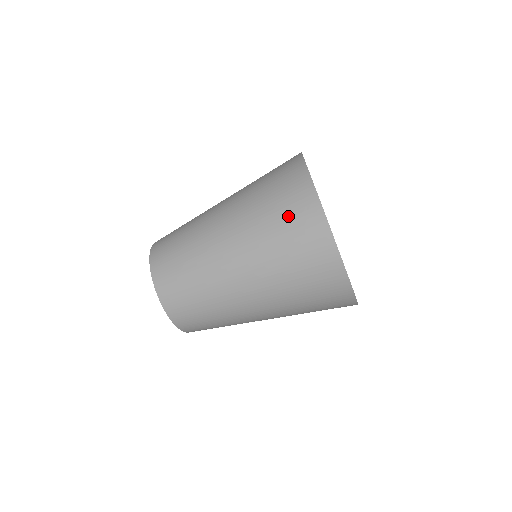
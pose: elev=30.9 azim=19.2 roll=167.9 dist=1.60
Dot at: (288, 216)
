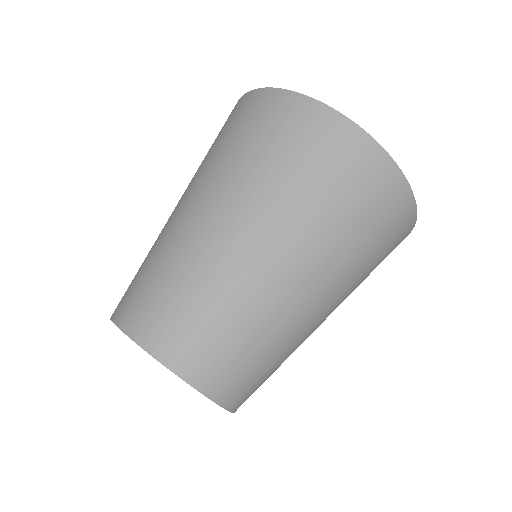
Dot at: (287, 139)
